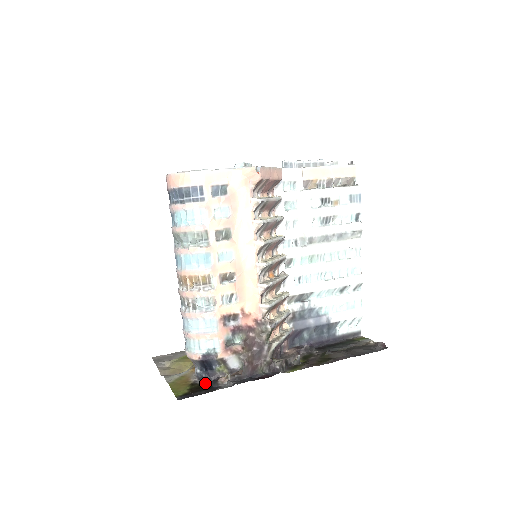
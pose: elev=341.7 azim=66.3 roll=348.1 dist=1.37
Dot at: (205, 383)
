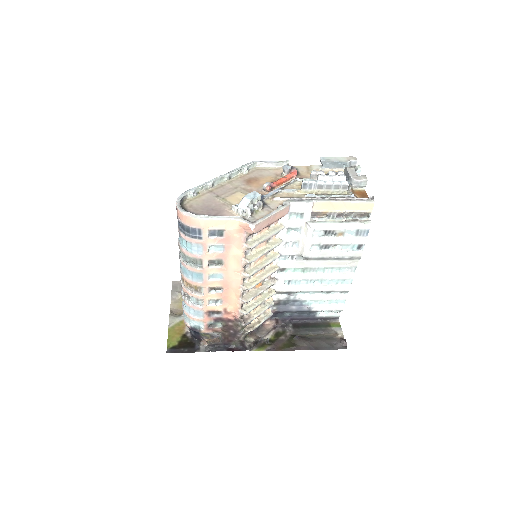
Dot at: (192, 339)
